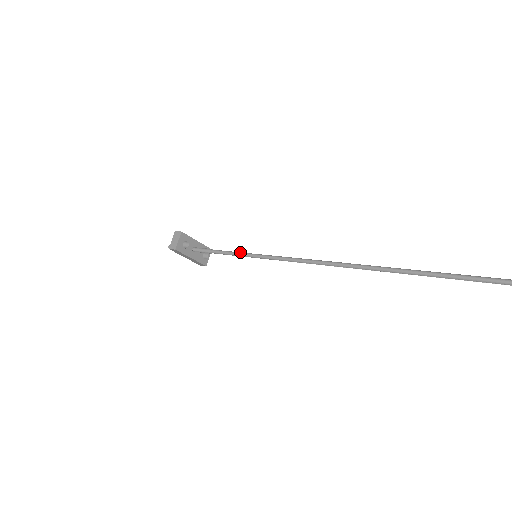
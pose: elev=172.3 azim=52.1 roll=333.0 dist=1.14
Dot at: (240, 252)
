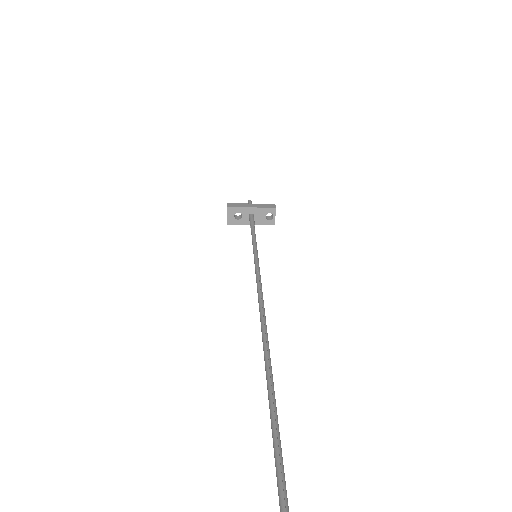
Dot at: (253, 244)
